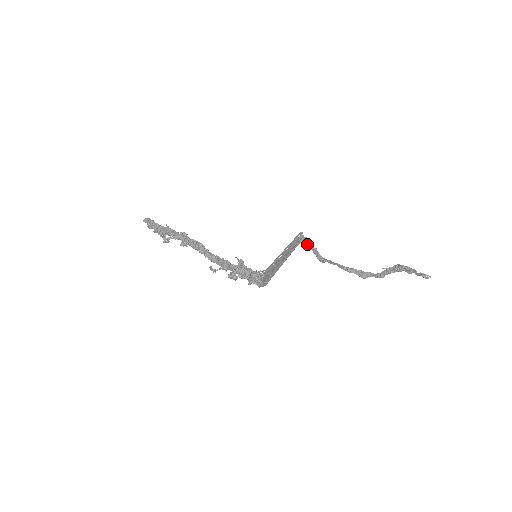
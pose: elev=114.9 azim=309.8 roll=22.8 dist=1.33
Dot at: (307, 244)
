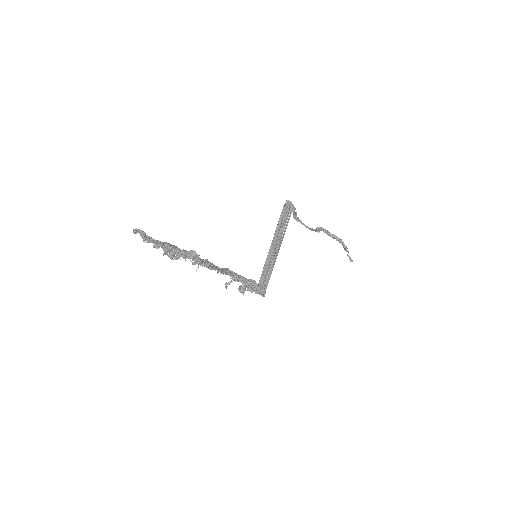
Dot at: occluded
